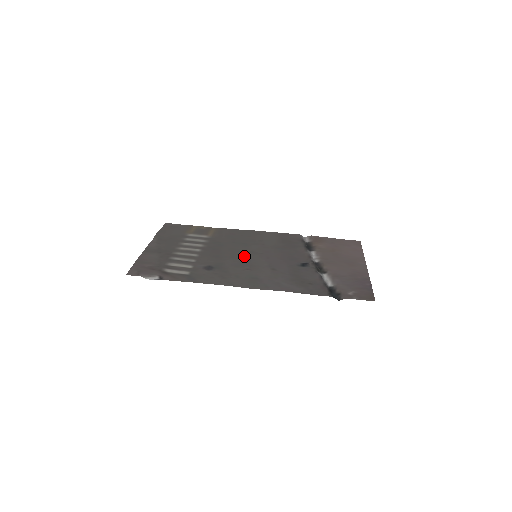
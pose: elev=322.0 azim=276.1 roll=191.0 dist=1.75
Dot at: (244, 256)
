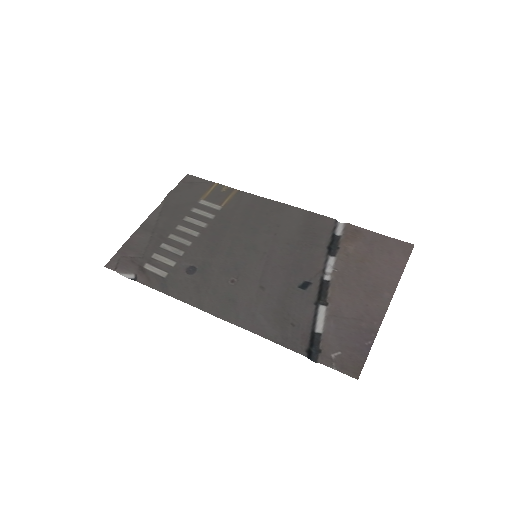
Dot at: (241, 254)
